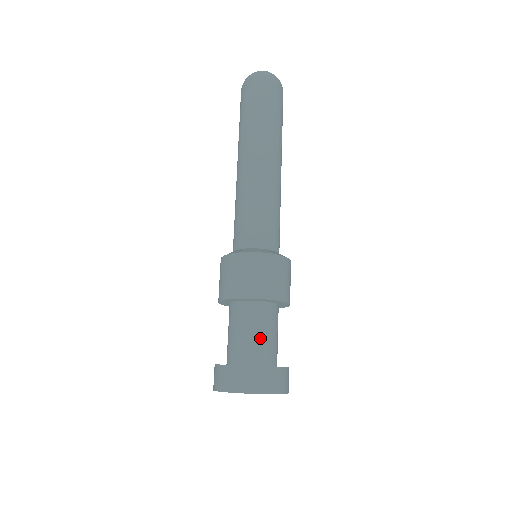
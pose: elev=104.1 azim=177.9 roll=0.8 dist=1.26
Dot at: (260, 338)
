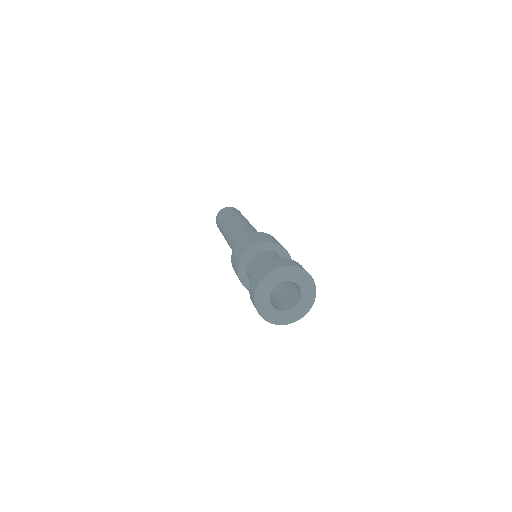
Dot at: occluded
